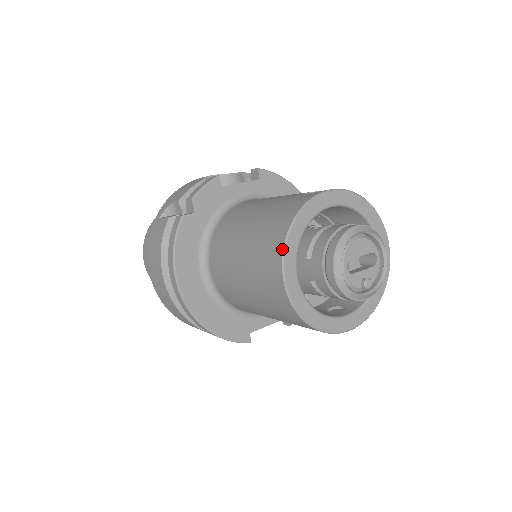
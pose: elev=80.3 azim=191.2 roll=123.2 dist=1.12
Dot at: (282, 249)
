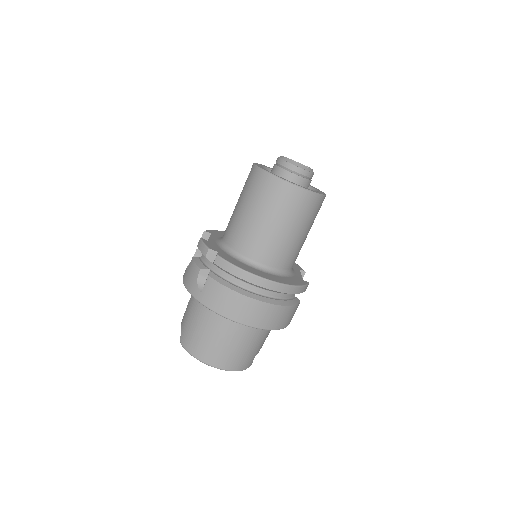
Dot at: (276, 178)
